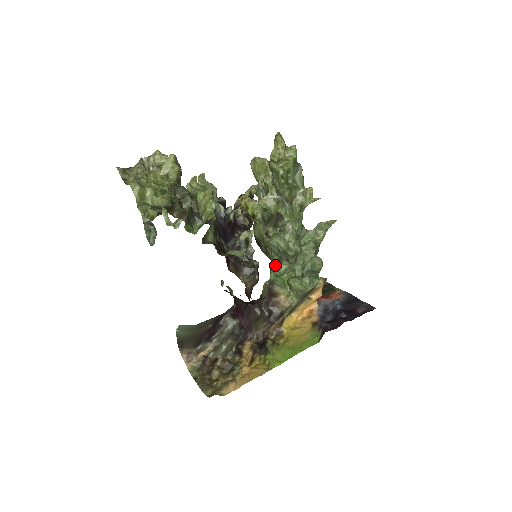
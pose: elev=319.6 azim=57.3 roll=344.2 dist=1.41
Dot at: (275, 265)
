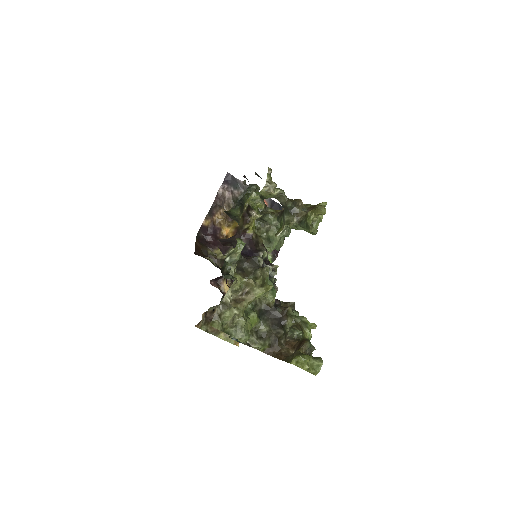
Dot at: occluded
